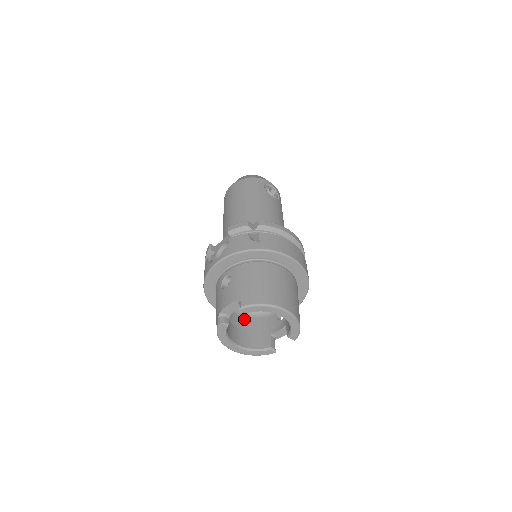
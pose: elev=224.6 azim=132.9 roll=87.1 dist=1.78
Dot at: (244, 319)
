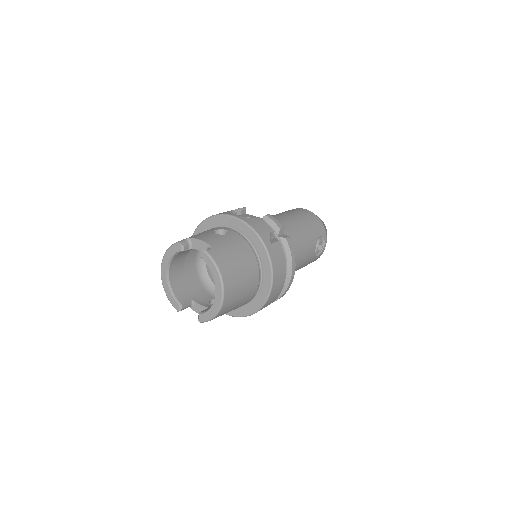
Dot at: (194, 272)
